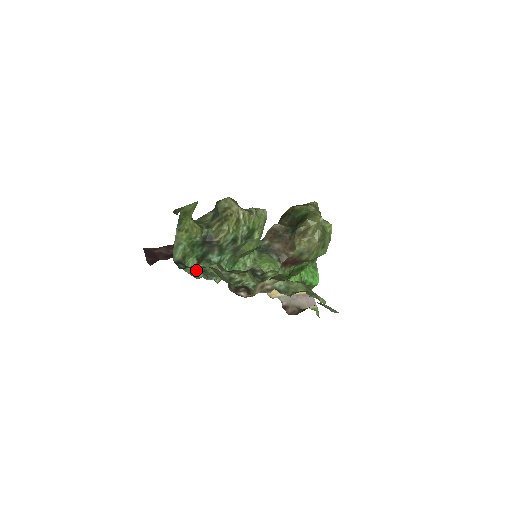
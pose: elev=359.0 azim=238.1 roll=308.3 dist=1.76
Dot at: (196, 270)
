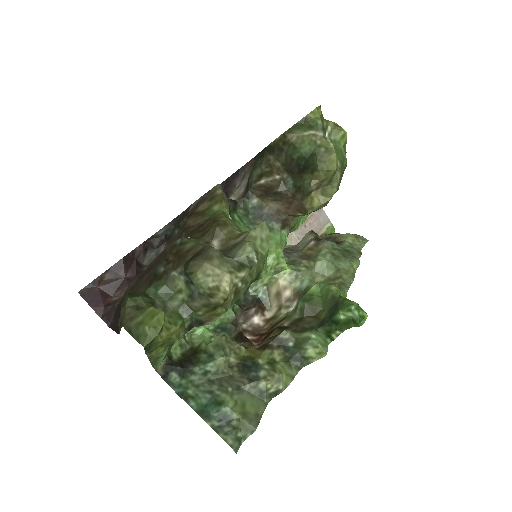
Dot at: (213, 420)
